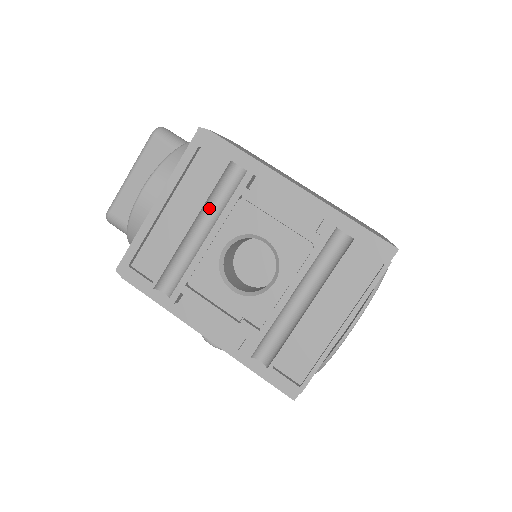
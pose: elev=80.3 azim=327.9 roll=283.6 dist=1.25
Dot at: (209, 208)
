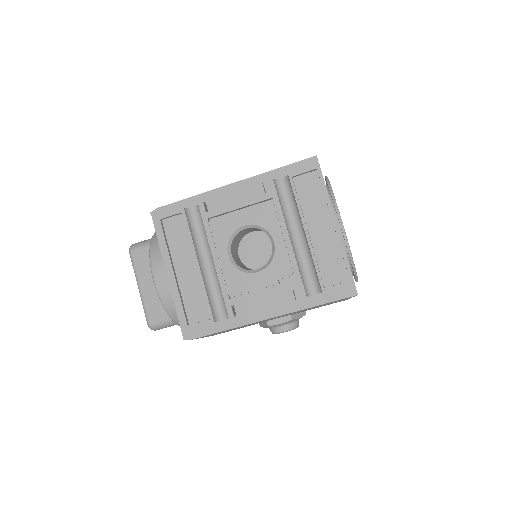
Dot at: (199, 246)
